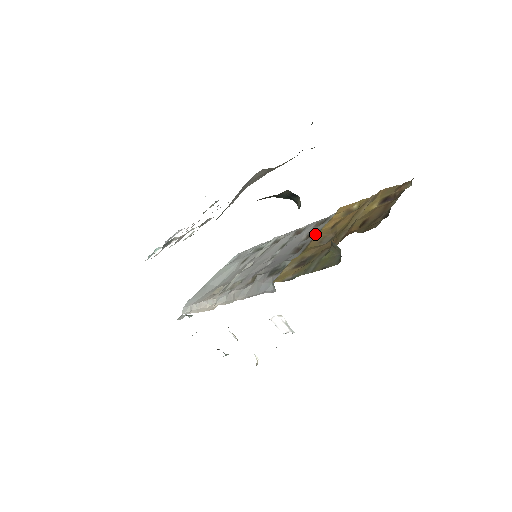
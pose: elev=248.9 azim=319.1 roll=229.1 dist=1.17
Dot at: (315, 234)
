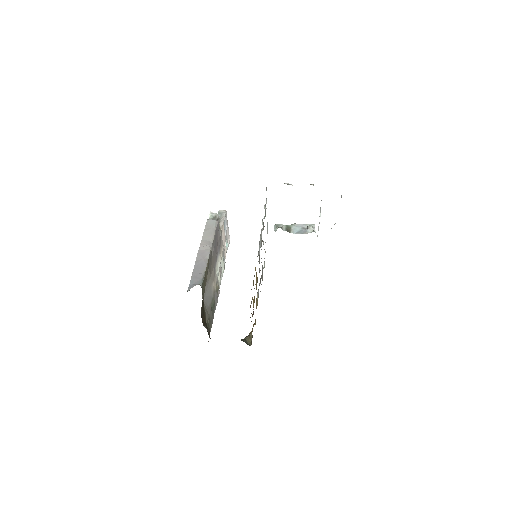
Dot at: occluded
